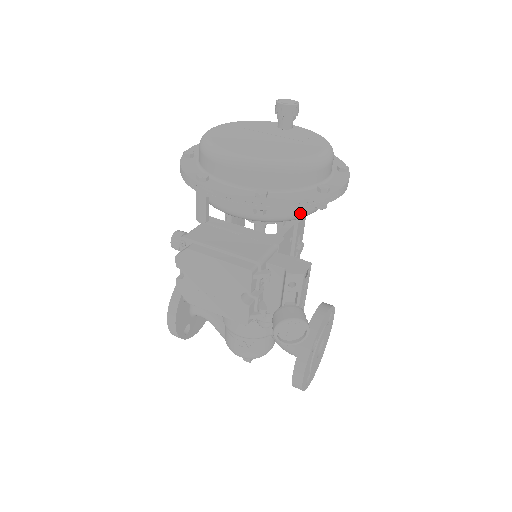
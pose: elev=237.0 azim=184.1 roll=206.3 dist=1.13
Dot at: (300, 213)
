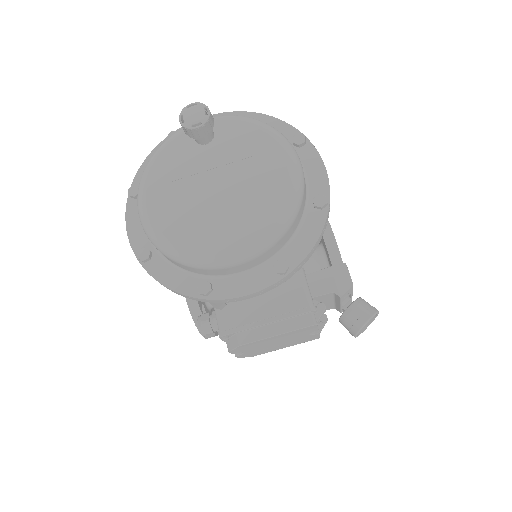
Dot at: occluded
